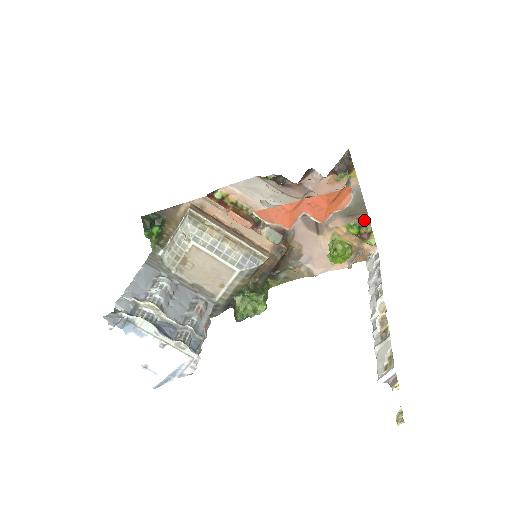
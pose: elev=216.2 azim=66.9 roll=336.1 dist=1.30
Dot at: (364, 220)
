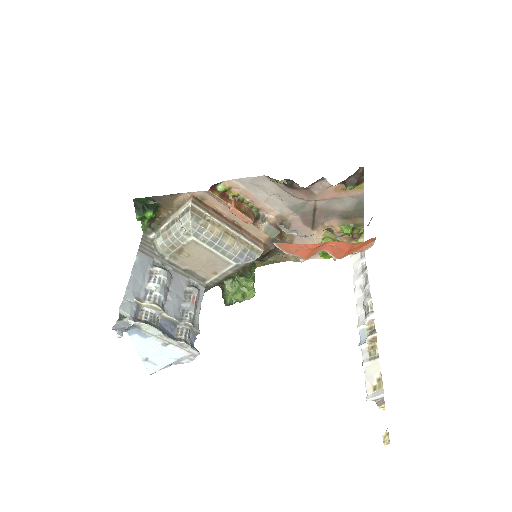
Dot at: (359, 223)
